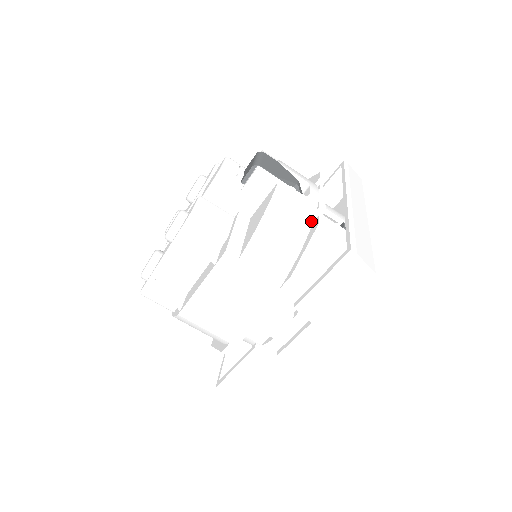
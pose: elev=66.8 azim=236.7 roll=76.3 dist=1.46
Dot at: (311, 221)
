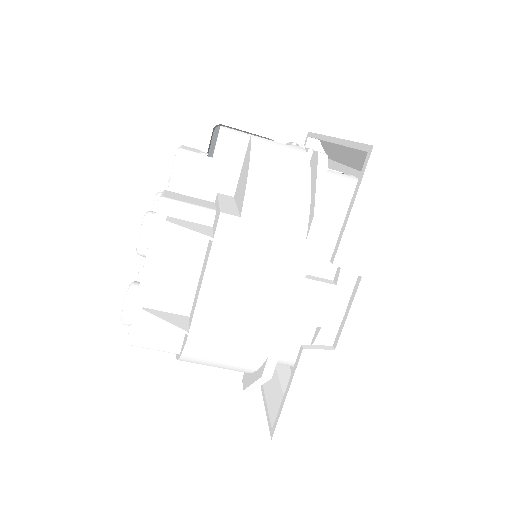
Dot at: (307, 162)
